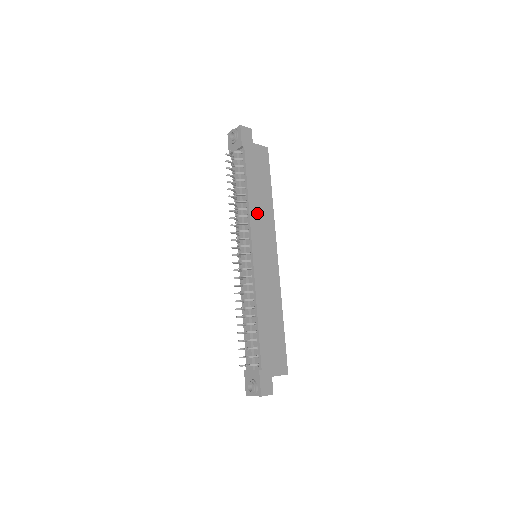
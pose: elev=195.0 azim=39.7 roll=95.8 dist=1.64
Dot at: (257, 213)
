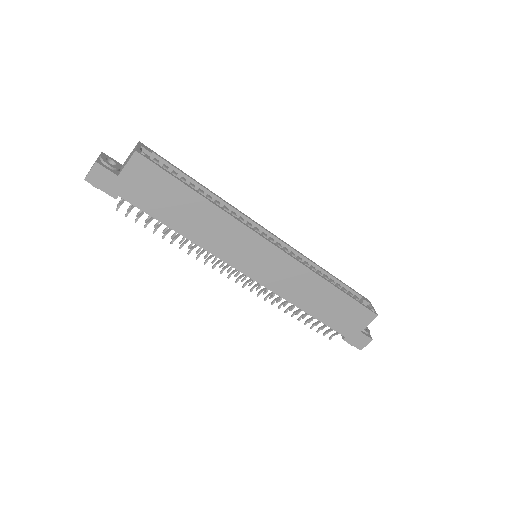
Dot at: (211, 238)
